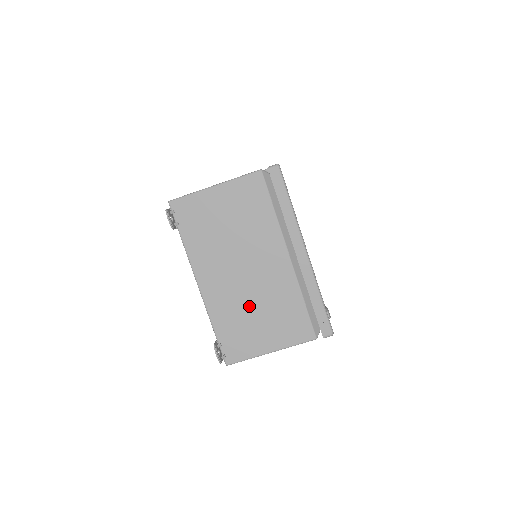
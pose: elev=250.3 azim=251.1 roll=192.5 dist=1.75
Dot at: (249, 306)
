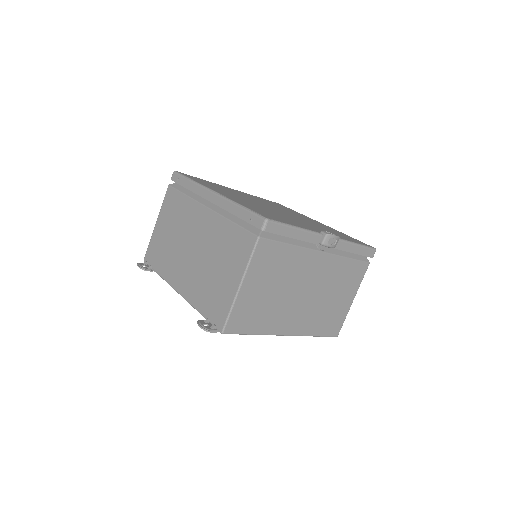
Dot at: (207, 269)
